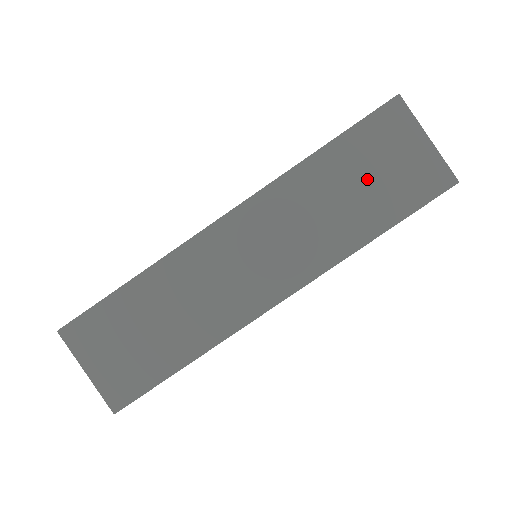
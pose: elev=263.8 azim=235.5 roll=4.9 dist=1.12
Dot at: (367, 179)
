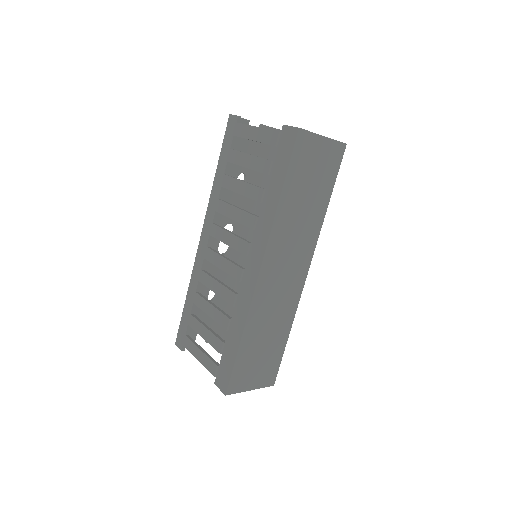
Dot at: (310, 185)
